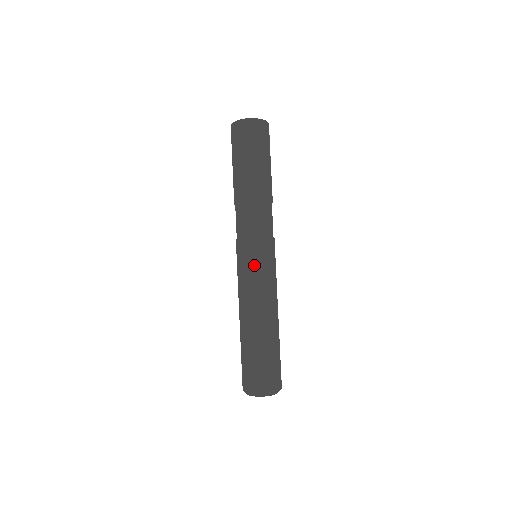
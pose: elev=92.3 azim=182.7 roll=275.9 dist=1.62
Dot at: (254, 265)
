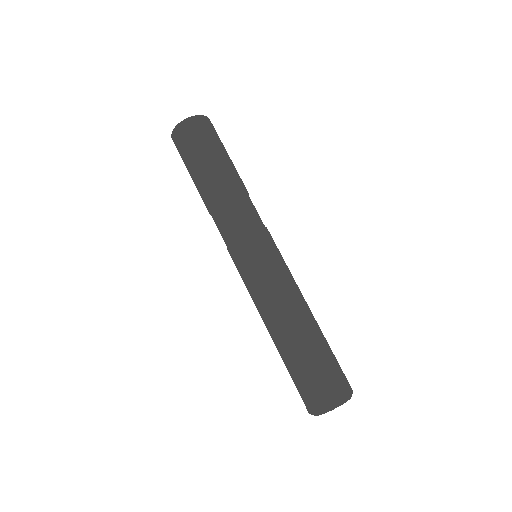
Dot at: (243, 271)
